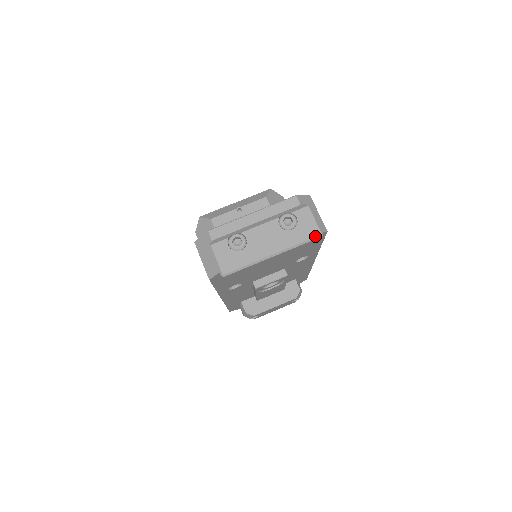
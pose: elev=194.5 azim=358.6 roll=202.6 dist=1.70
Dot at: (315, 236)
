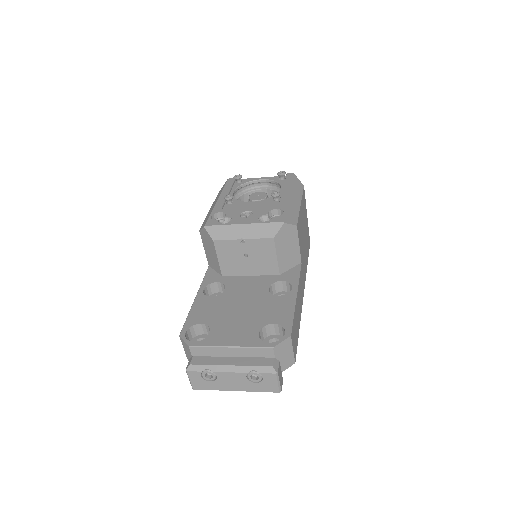
Dot at: (273, 392)
